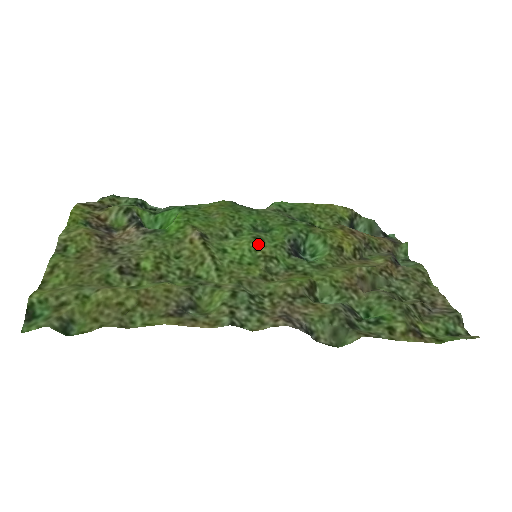
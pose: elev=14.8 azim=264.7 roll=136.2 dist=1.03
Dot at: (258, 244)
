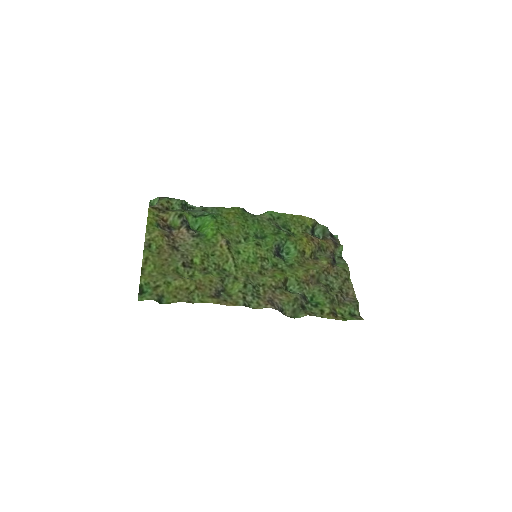
Dot at: (258, 249)
